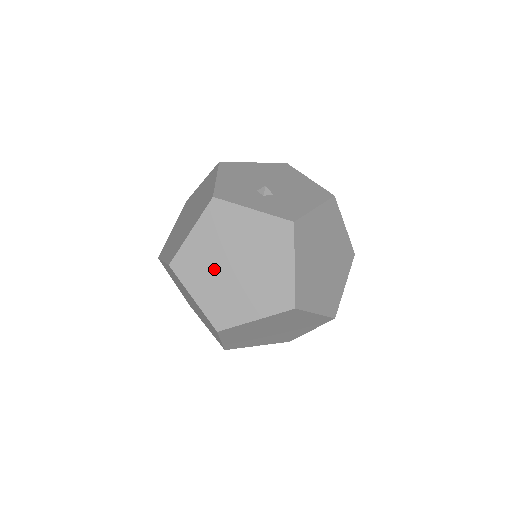
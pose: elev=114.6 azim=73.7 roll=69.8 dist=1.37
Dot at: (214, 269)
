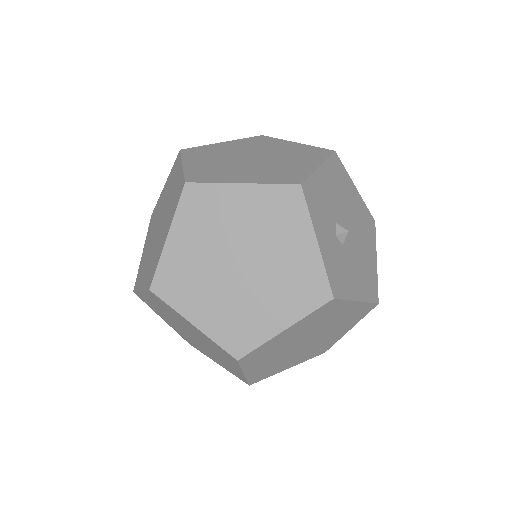
Dot at: (218, 240)
